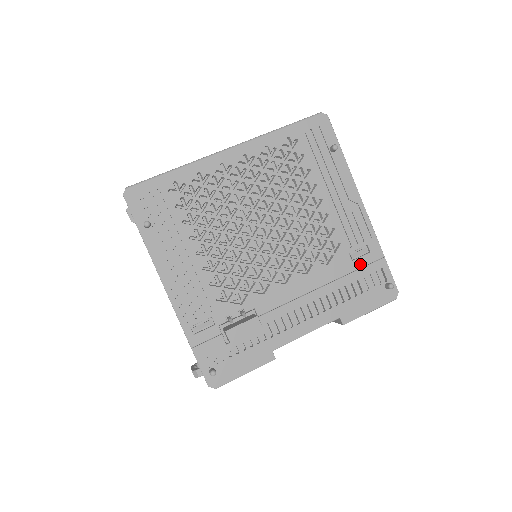
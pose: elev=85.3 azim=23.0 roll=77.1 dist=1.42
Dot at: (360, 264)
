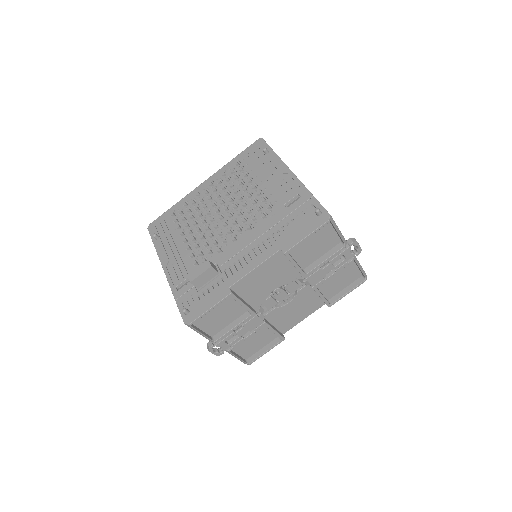
Dot at: (293, 208)
